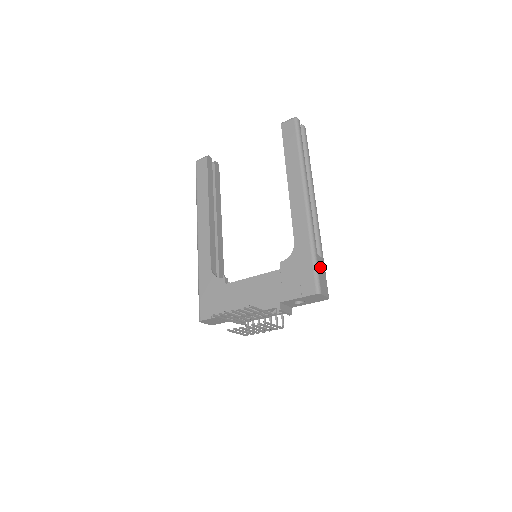
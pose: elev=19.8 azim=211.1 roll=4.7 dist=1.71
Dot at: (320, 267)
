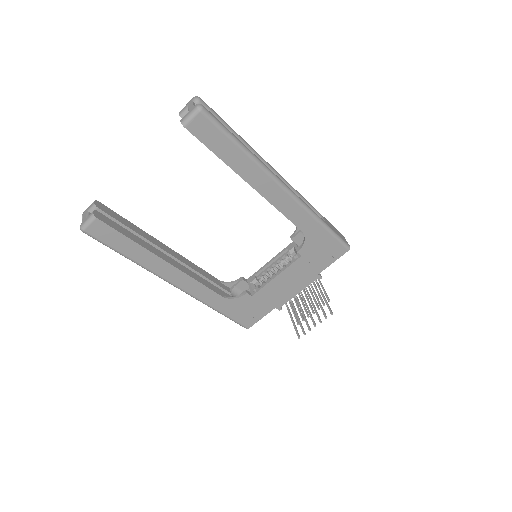
Dot at: (332, 228)
